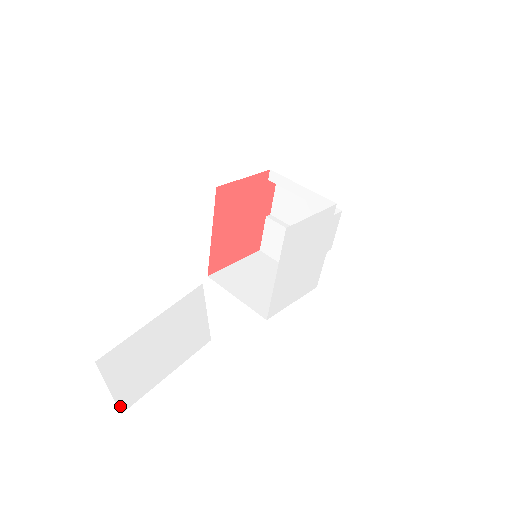
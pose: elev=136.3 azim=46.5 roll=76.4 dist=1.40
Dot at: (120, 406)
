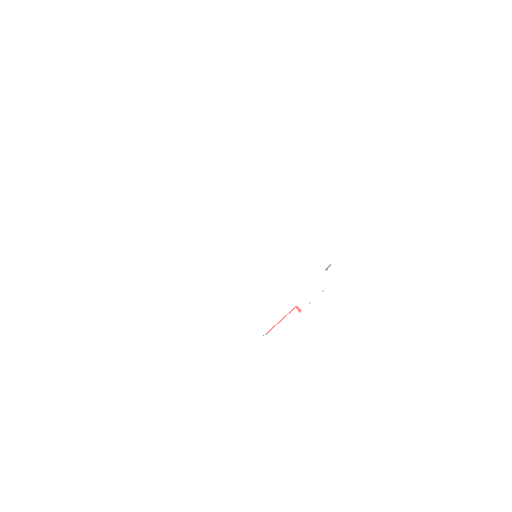
Dot at: (125, 163)
